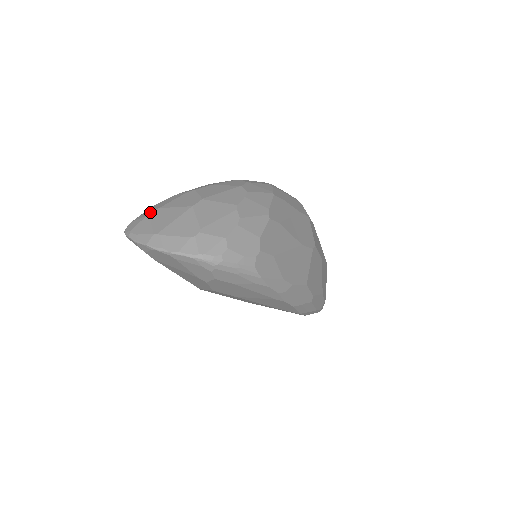
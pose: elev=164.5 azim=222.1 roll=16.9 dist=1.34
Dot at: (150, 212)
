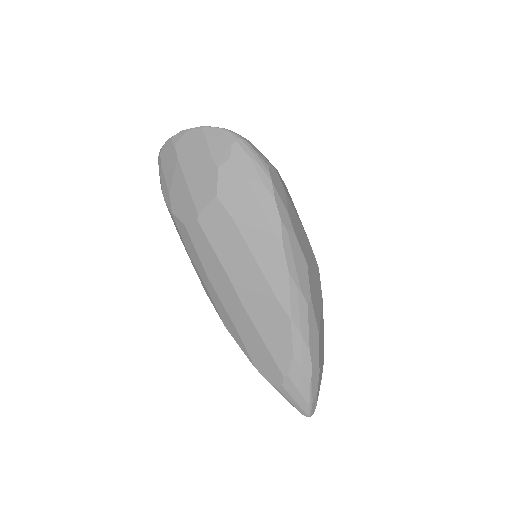
Dot at: occluded
